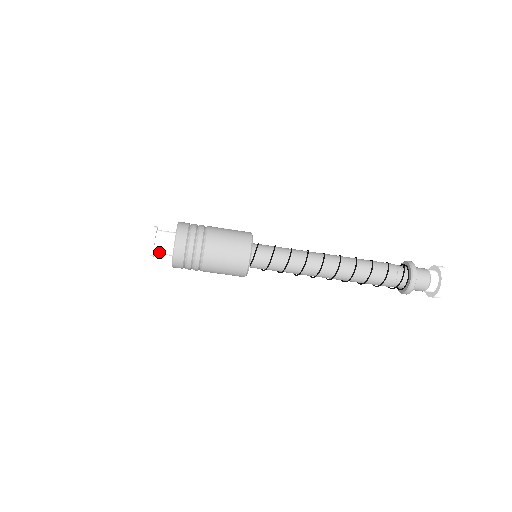
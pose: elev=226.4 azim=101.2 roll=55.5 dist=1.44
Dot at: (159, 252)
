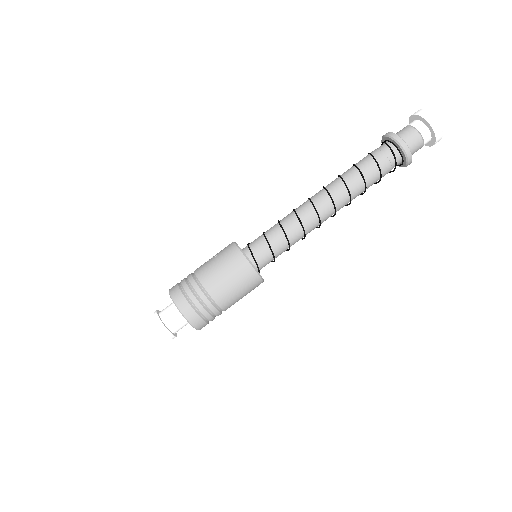
Dot at: (177, 330)
